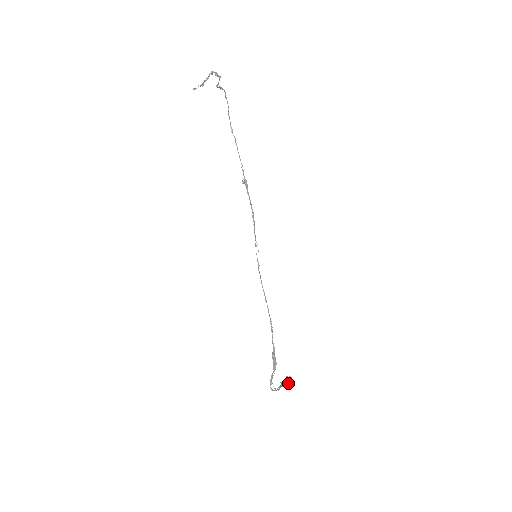
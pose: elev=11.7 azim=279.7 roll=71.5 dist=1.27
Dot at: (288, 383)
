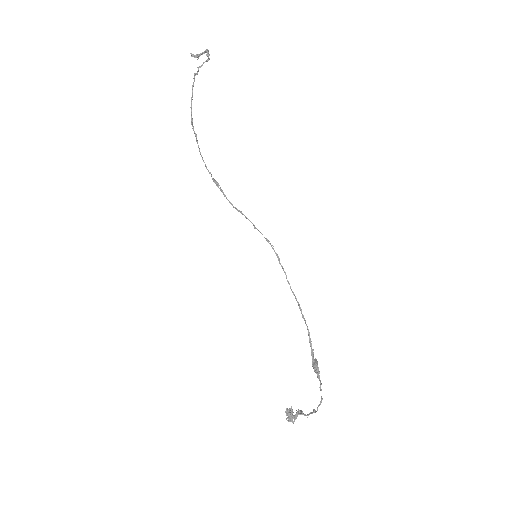
Dot at: (296, 414)
